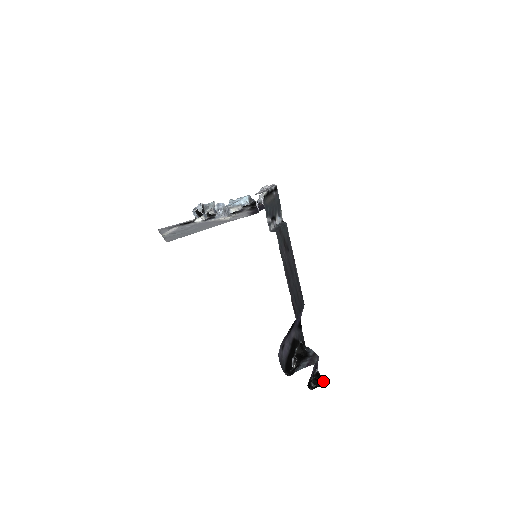
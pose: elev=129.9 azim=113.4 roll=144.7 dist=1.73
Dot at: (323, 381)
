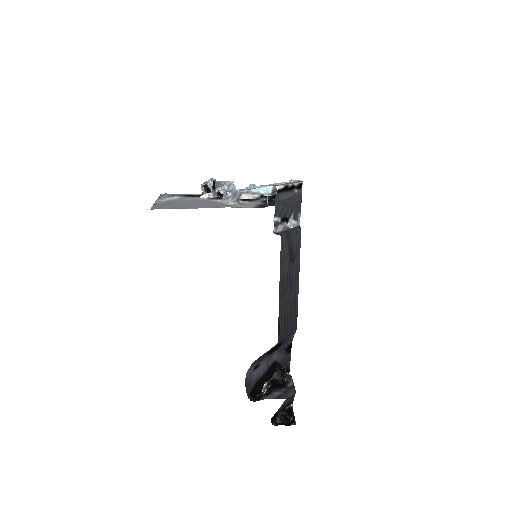
Dot at: (292, 420)
